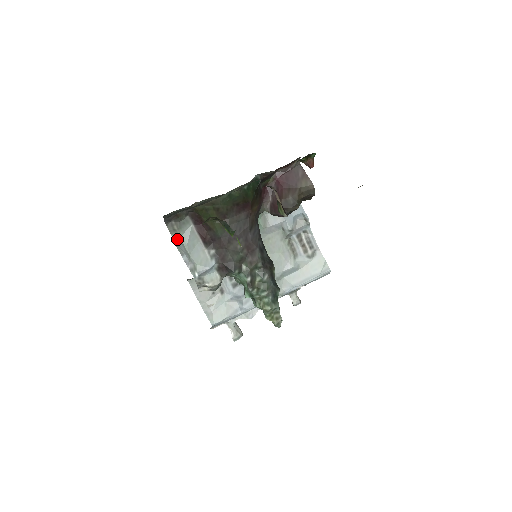
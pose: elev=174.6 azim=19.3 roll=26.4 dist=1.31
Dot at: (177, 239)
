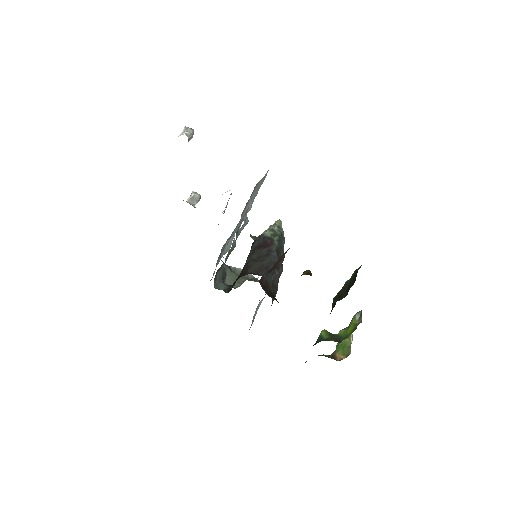
Dot at: occluded
